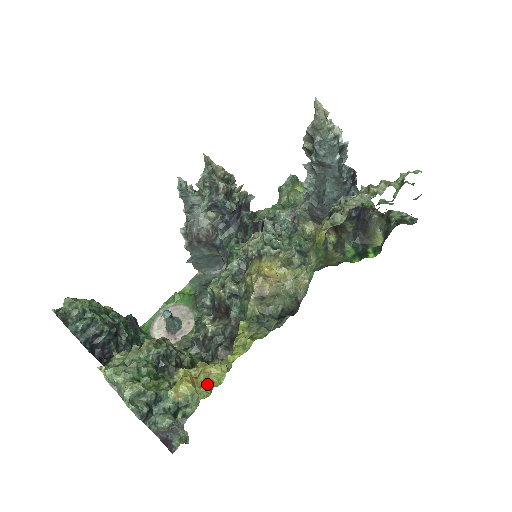
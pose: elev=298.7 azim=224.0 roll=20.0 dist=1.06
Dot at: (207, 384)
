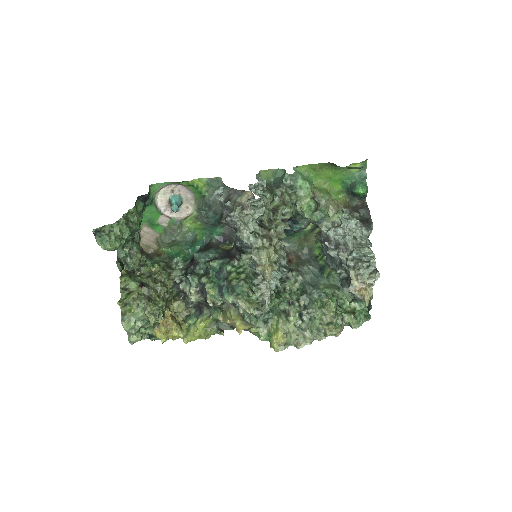
Dot at: (172, 339)
